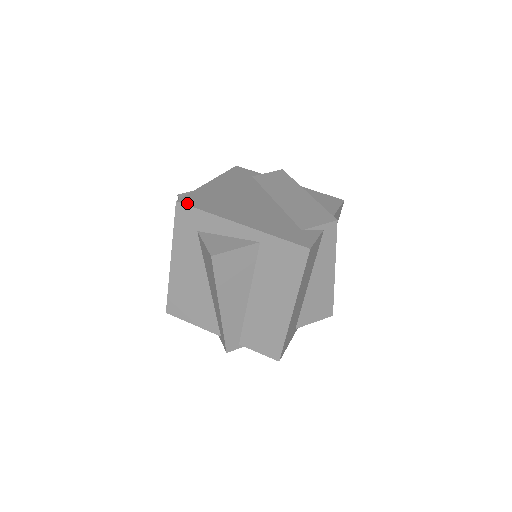
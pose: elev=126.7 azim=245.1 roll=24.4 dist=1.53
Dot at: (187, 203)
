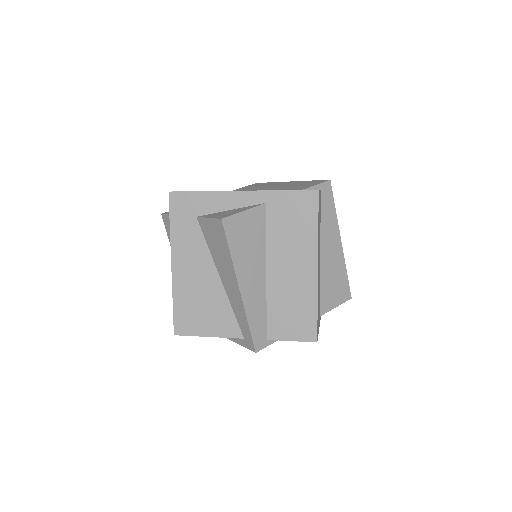
Dot at: (180, 191)
